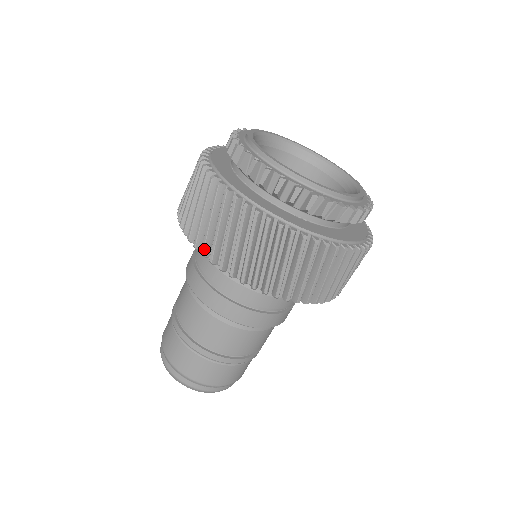
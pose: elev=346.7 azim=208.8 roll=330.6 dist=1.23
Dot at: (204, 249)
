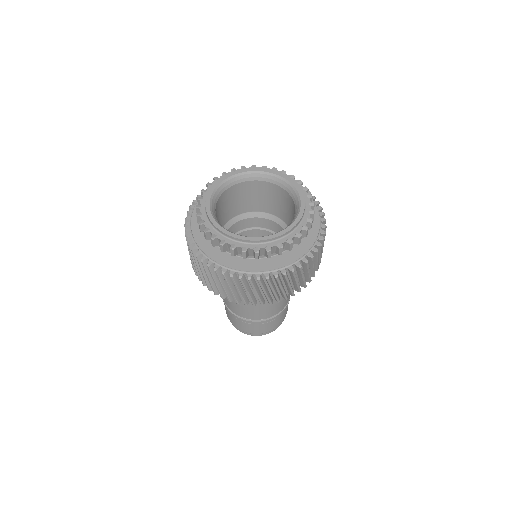
Dot at: occluded
